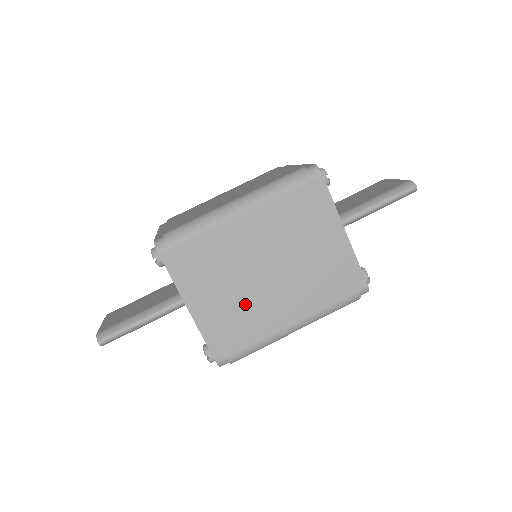
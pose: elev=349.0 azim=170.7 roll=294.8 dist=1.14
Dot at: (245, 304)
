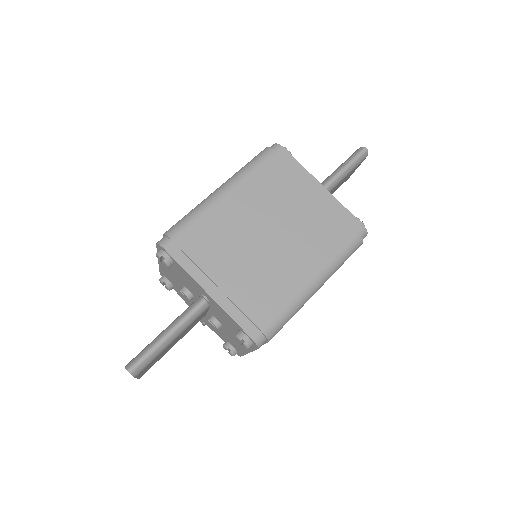
Dot at: (259, 272)
